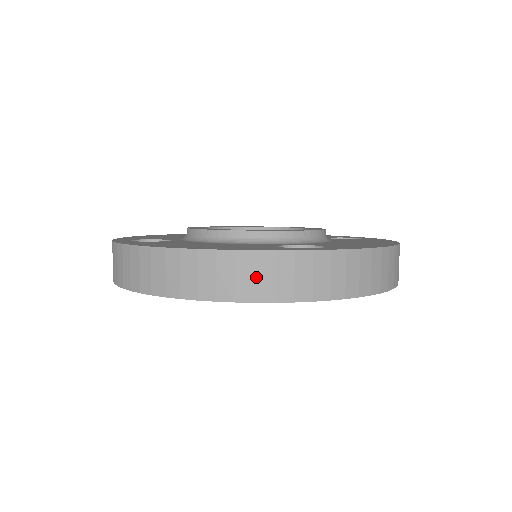
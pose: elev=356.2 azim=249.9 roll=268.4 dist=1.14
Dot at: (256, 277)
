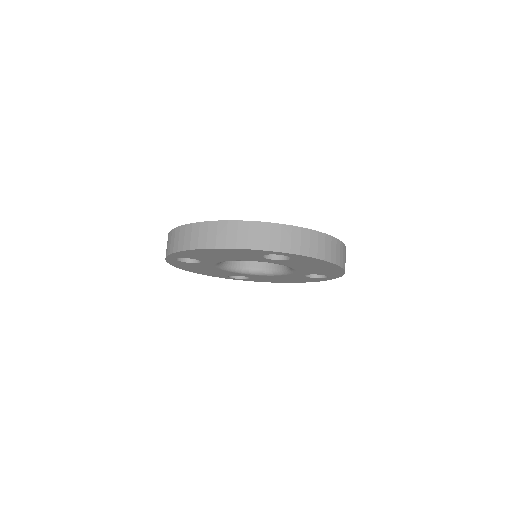
Dot at: (248, 235)
